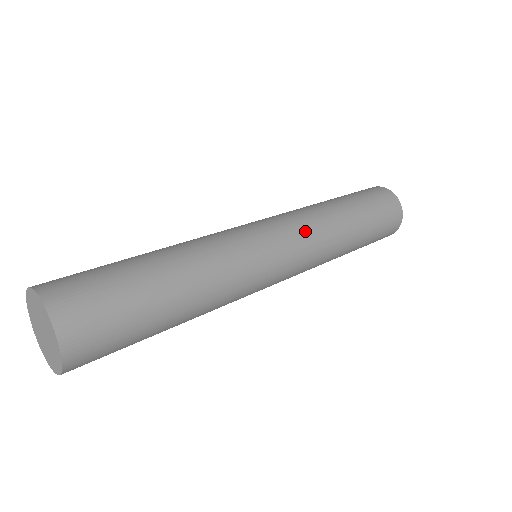
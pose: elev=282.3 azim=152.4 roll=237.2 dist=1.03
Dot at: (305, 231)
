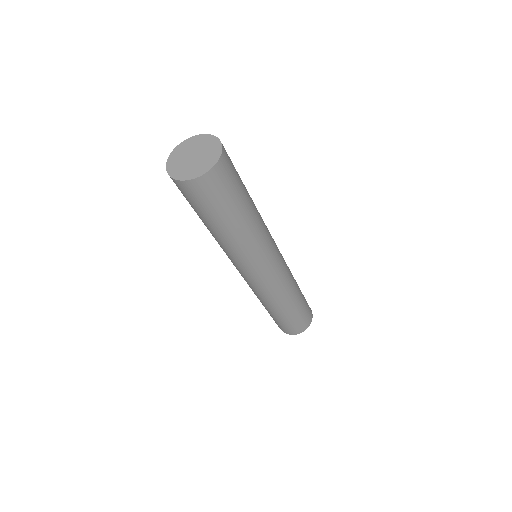
Dot at: occluded
